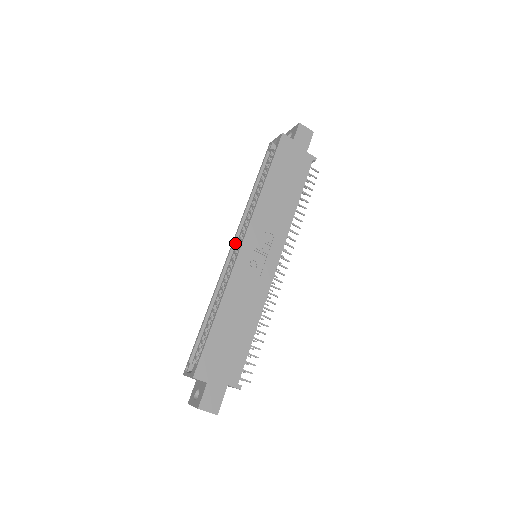
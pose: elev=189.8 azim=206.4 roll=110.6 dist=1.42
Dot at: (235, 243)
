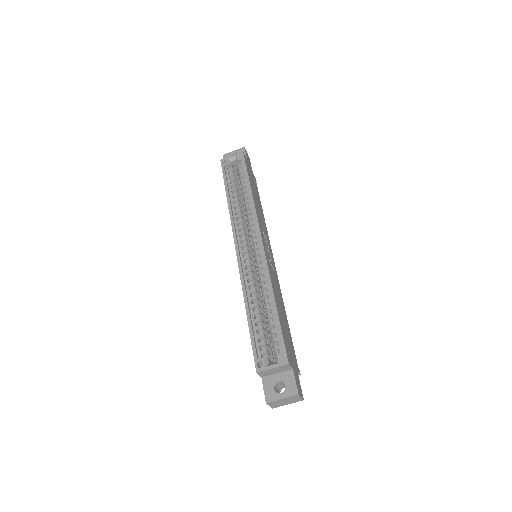
Dot at: (238, 244)
